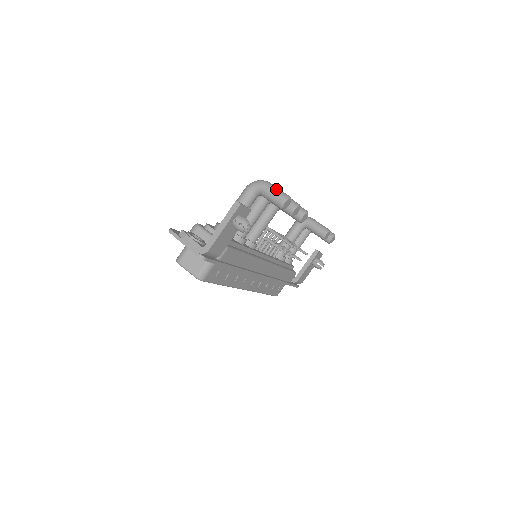
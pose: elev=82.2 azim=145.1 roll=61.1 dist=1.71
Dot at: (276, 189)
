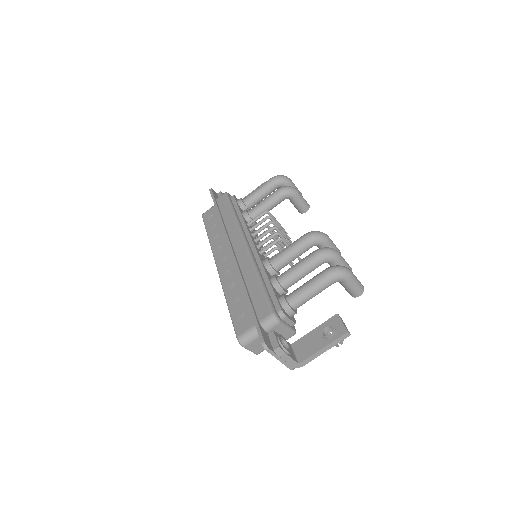
Dot at: (358, 283)
